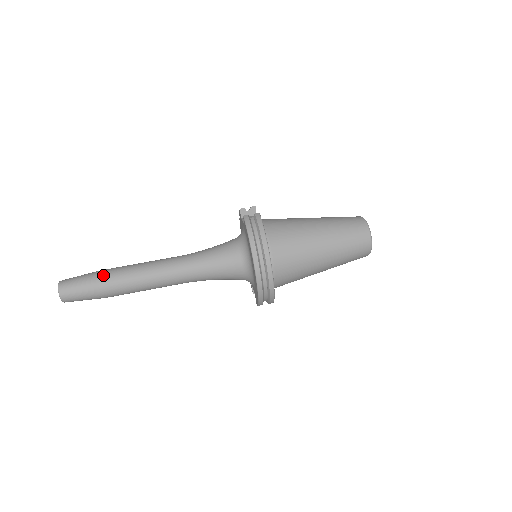
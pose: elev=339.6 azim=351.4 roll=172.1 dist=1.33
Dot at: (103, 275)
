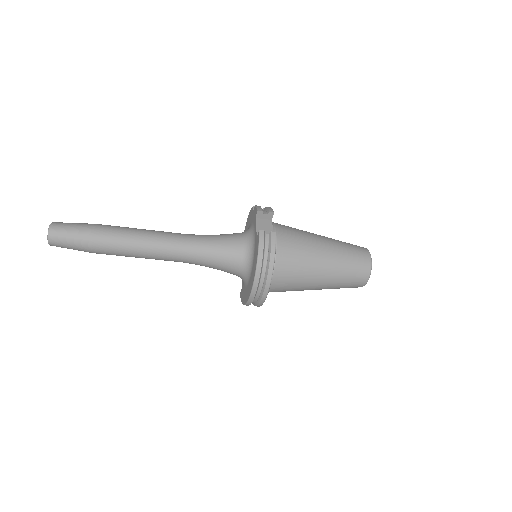
Dot at: (98, 235)
